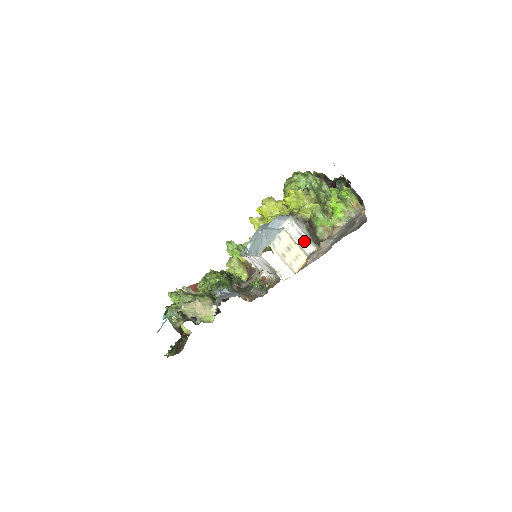
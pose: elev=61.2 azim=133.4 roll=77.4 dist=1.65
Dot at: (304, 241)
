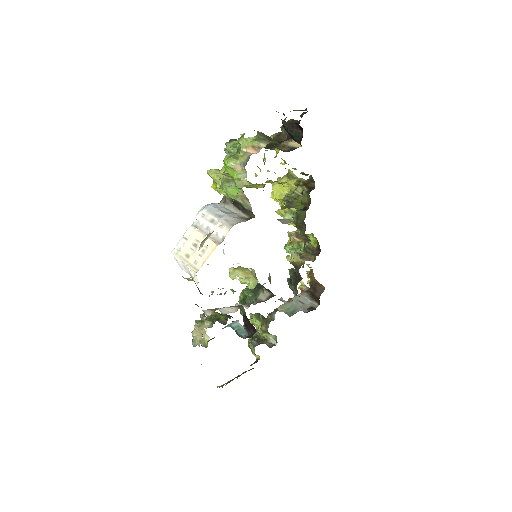
Dot at: (215, 227)
